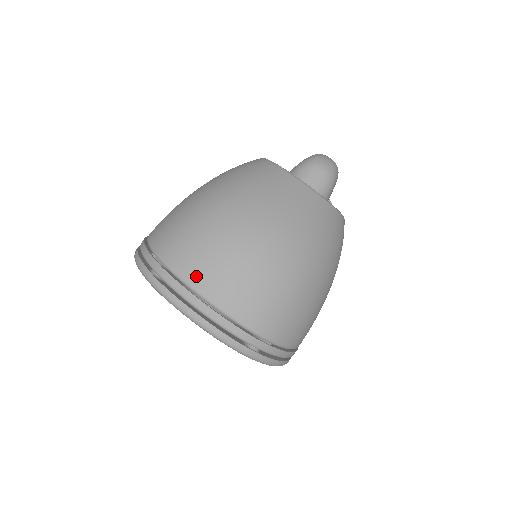
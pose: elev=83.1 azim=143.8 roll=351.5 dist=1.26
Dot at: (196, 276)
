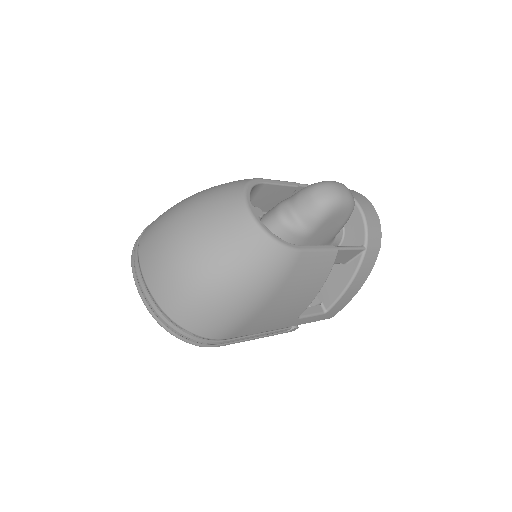
Dot at: (144, 260)
